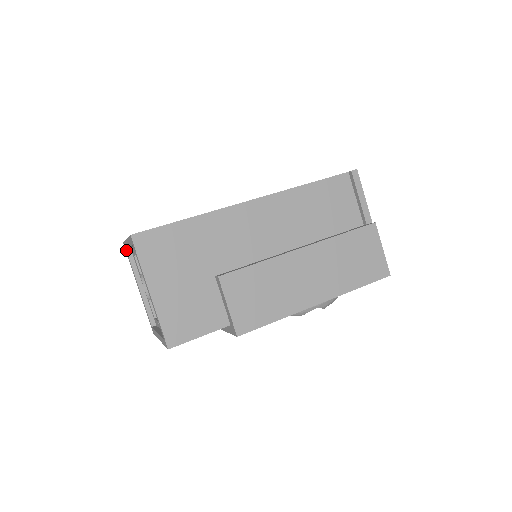
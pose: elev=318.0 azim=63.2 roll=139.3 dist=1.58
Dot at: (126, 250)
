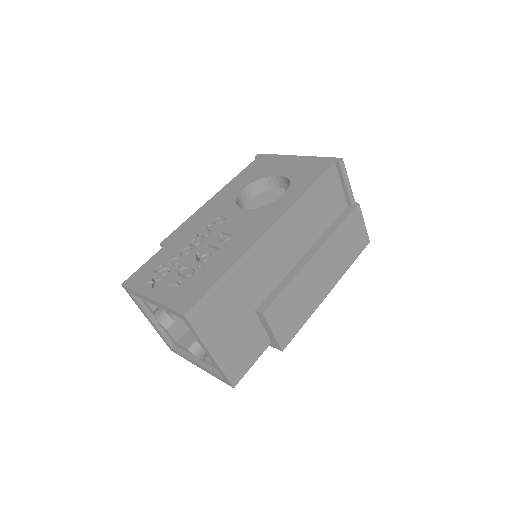
Dot at: (130, 293)
